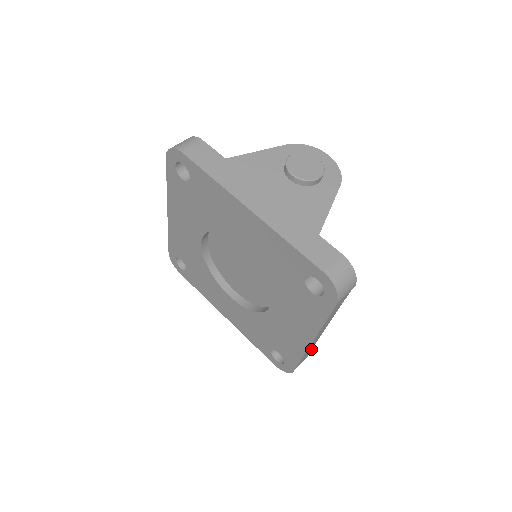
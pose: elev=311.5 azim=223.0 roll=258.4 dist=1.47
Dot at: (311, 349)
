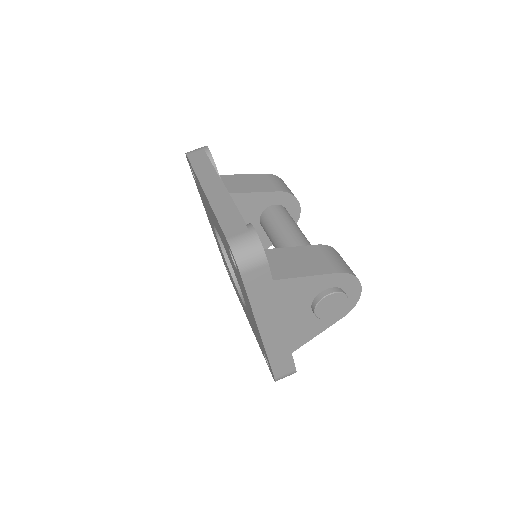
Dot at: occluded
